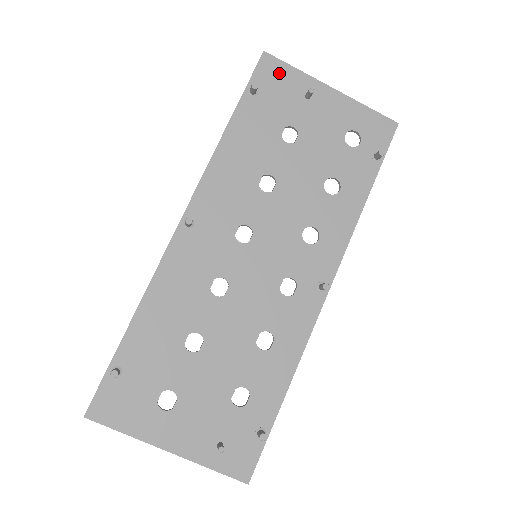
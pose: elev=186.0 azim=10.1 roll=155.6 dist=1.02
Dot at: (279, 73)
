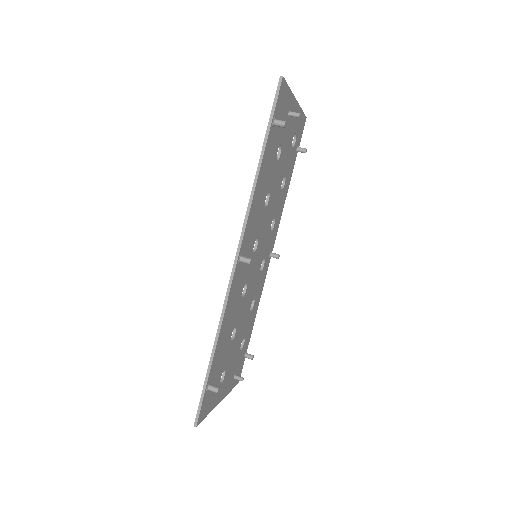
Dot at: (284, 97)
